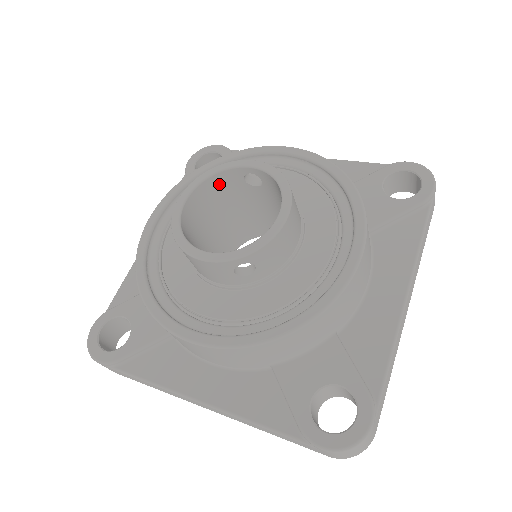
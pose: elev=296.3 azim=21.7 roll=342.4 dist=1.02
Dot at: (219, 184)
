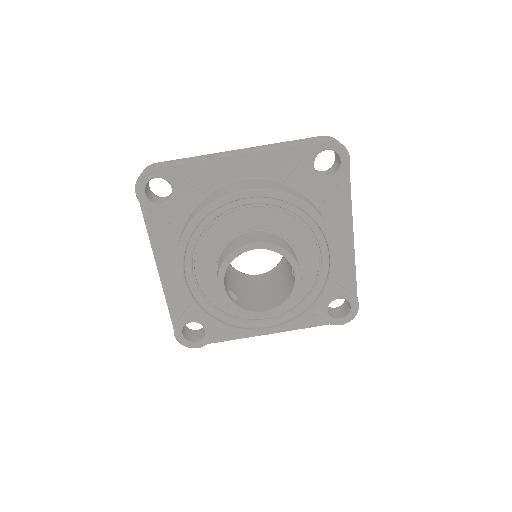
Dot at: occluded
